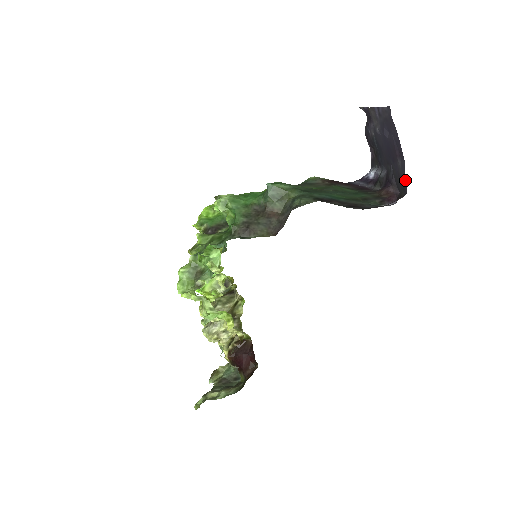
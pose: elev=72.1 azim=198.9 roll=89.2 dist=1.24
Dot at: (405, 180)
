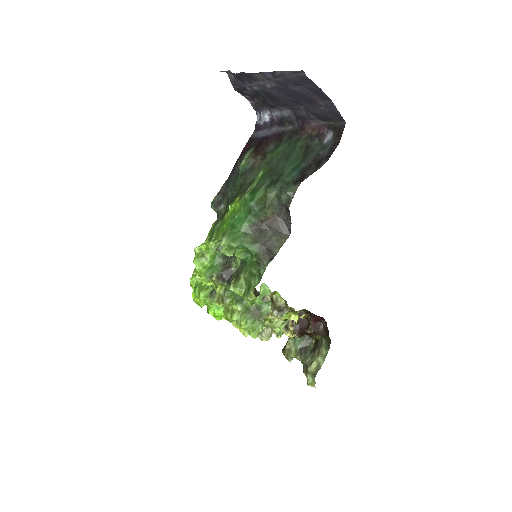
Dot at: (338, 114)
